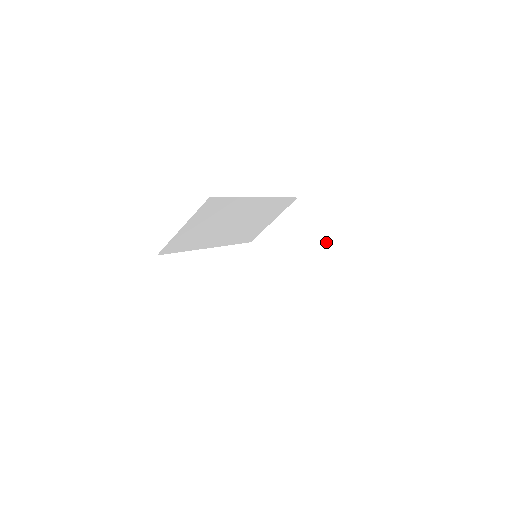
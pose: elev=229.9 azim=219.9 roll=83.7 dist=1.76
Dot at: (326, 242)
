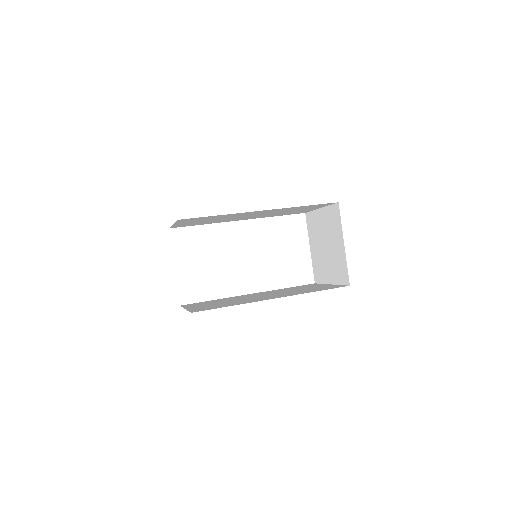
Dot at: (345, 263)
